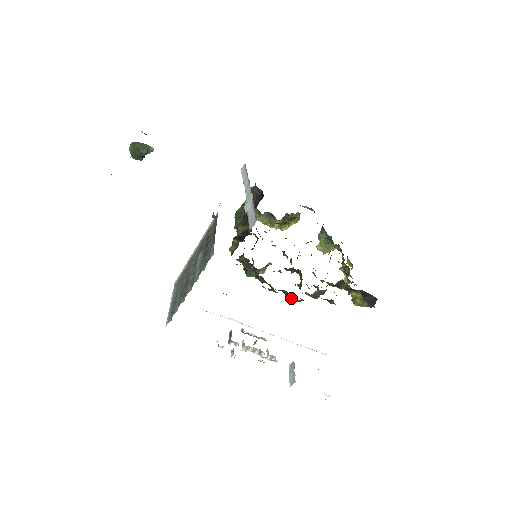
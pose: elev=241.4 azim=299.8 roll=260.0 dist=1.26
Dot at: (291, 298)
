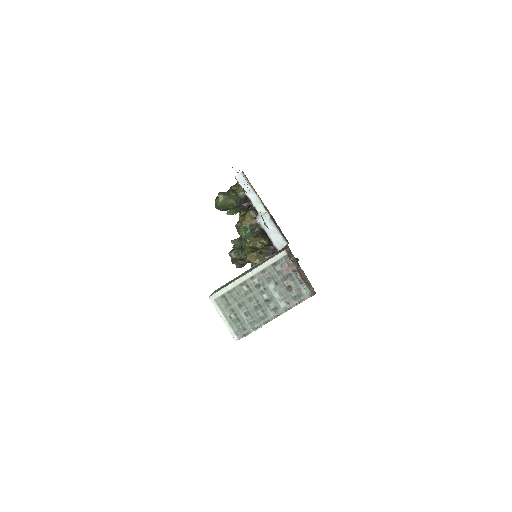
Dot at: occluded
